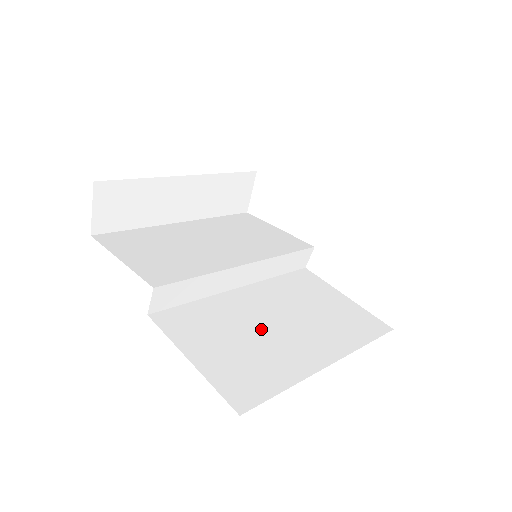
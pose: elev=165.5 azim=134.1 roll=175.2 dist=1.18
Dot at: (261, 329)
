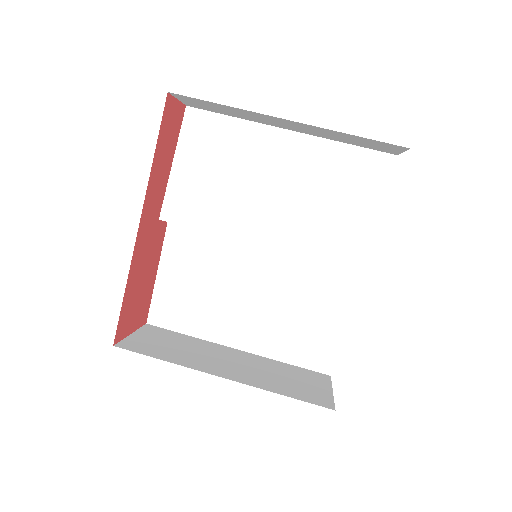
Dot at: (228, 288)
